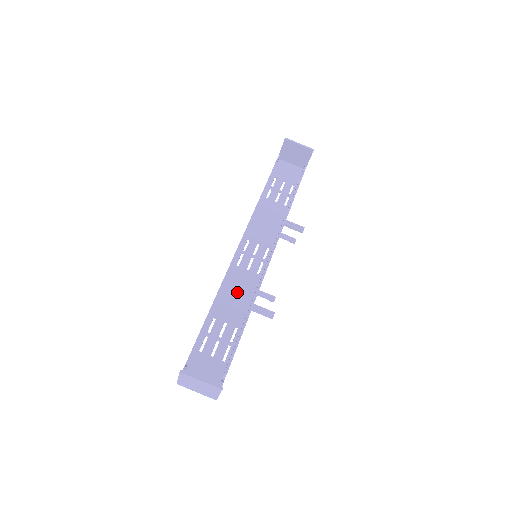
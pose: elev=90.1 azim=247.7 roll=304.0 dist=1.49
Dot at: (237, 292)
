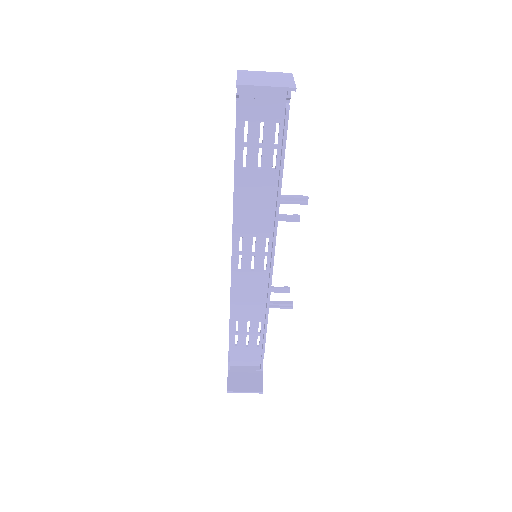
Dot at: (249, 295)
